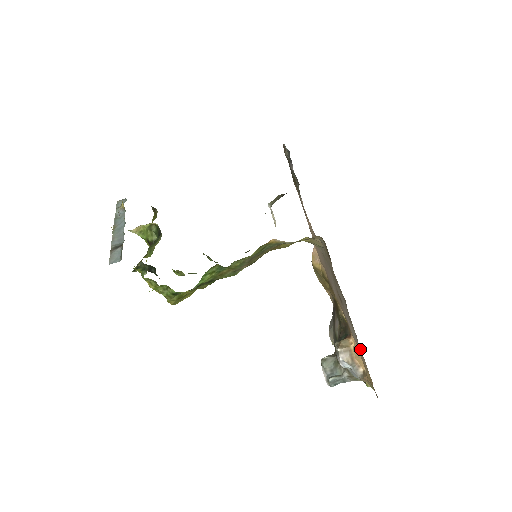
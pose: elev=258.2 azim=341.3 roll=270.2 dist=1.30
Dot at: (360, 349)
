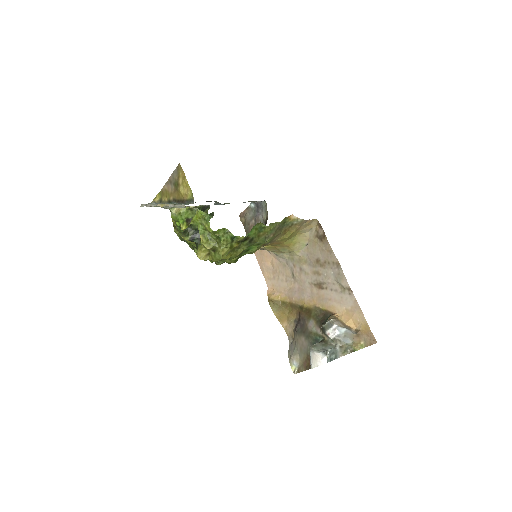
Dot at: (353, 304)
